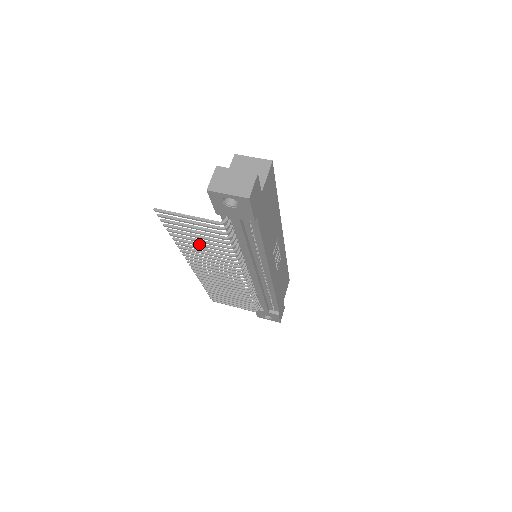
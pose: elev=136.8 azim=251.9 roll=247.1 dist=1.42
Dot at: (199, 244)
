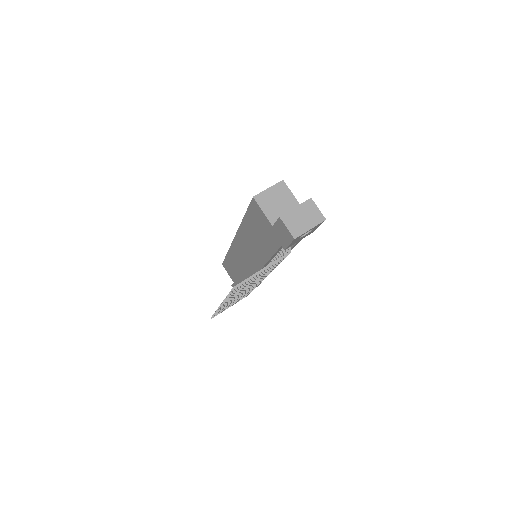
Dot at: occluded
